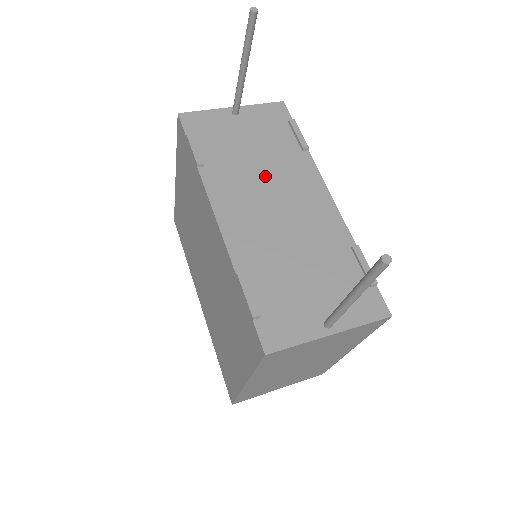
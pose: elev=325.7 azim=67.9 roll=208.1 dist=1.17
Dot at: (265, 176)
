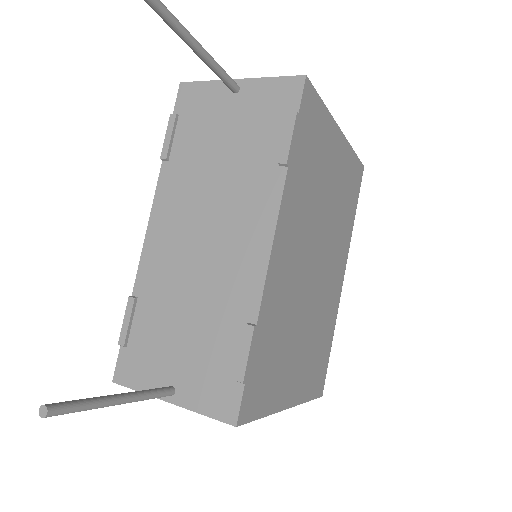
Dot at: (216, 191)
